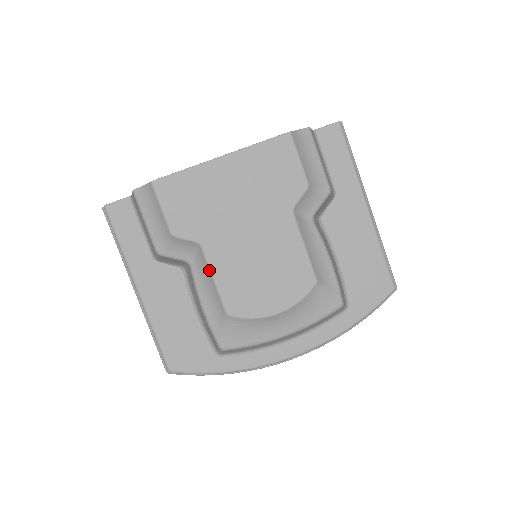
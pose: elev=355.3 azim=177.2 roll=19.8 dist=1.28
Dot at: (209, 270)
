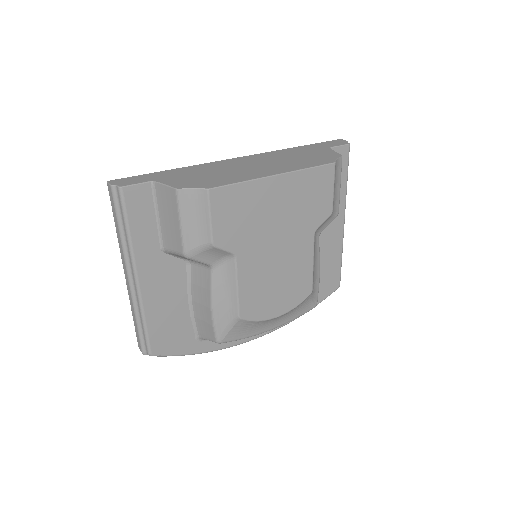
Dot at: (236, 279)
